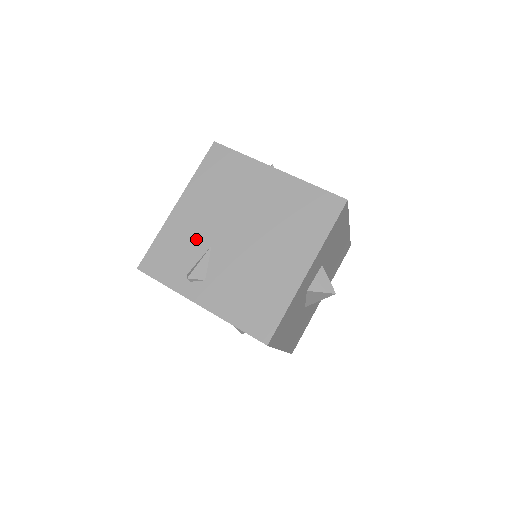
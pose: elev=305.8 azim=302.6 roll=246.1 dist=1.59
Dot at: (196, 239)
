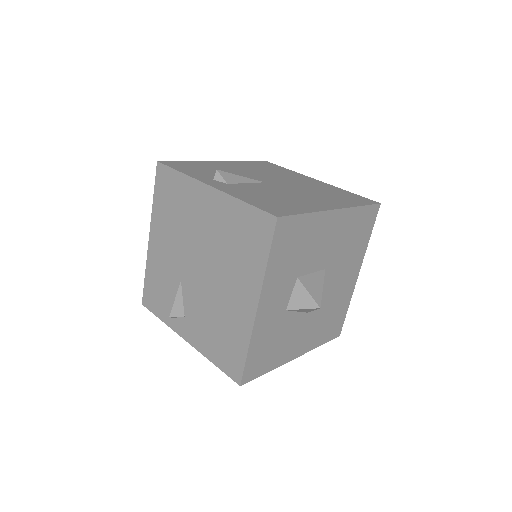
Dot at: (169, 274)
